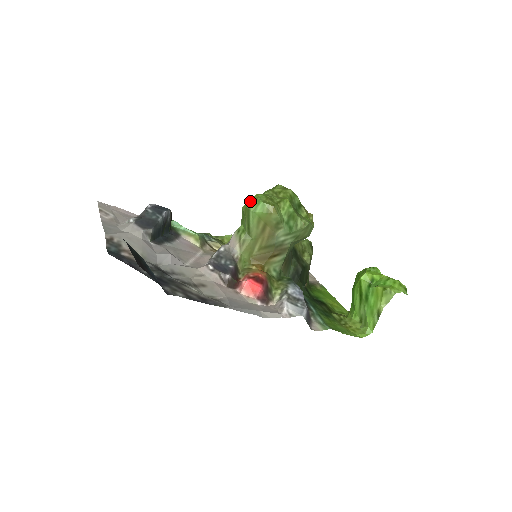
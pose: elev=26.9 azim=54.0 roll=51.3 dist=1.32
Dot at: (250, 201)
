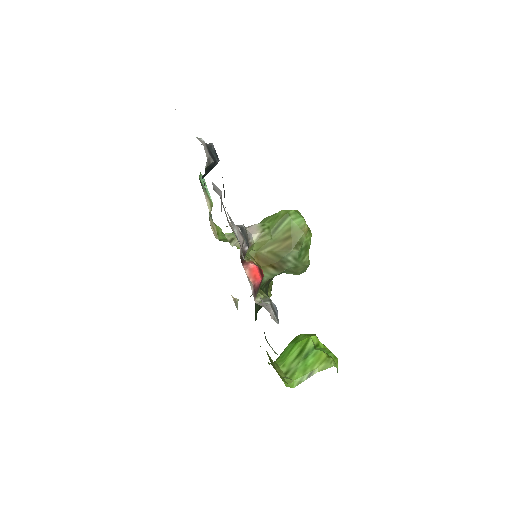
Dot at: (294, 210)
